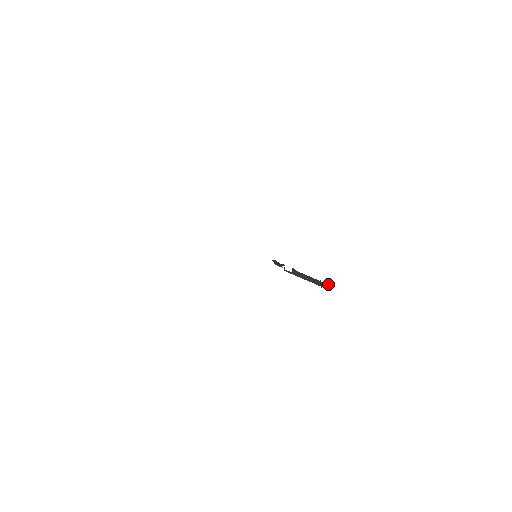
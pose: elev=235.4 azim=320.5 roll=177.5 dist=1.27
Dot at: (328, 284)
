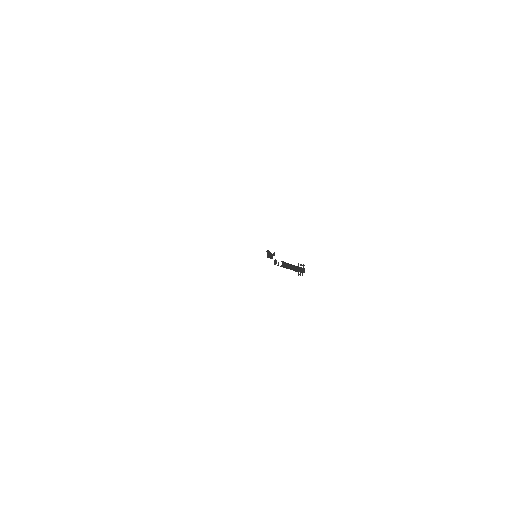
Dot at: (304, 269)
